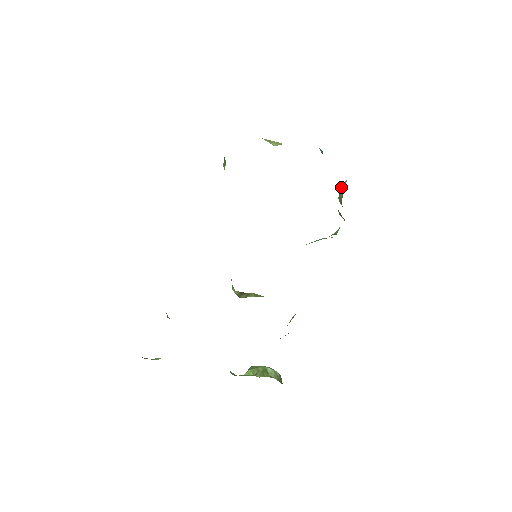
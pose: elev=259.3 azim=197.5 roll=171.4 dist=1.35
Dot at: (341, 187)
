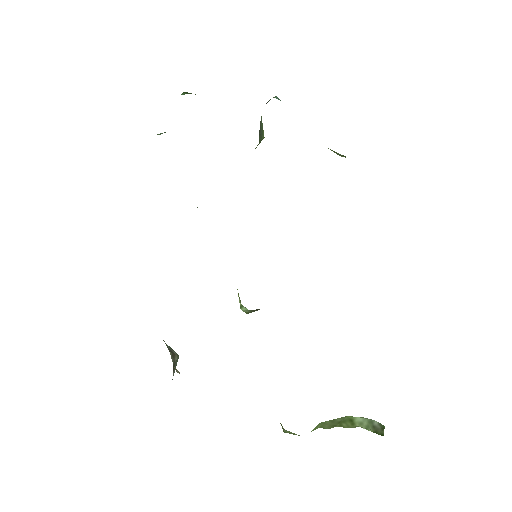
Dot at: occluded
